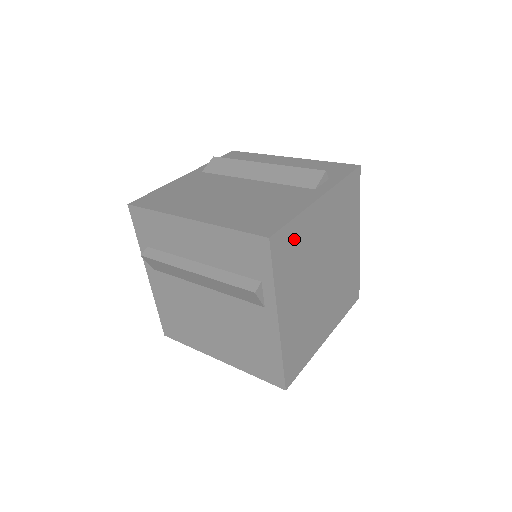
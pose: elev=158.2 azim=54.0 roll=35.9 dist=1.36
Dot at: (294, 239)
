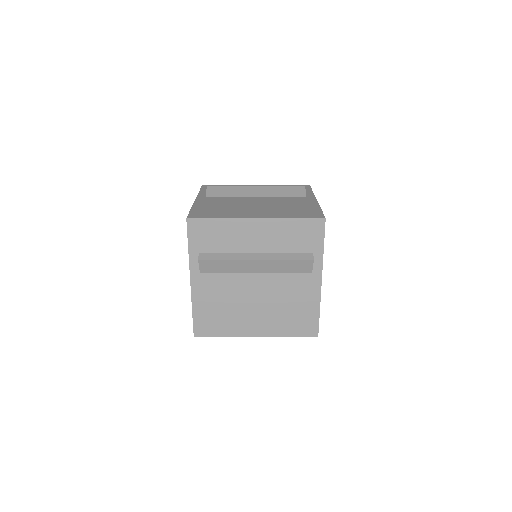
Dot at: occluded
